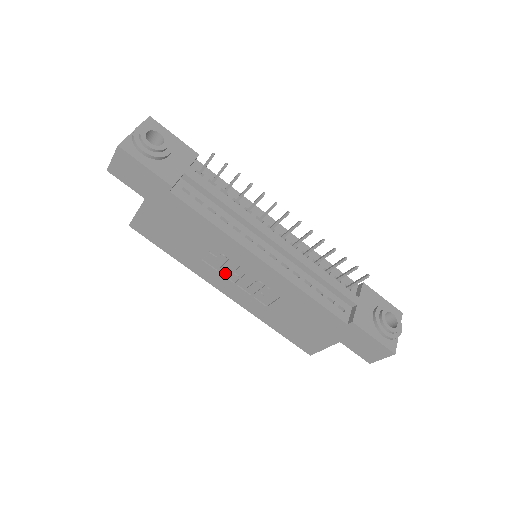
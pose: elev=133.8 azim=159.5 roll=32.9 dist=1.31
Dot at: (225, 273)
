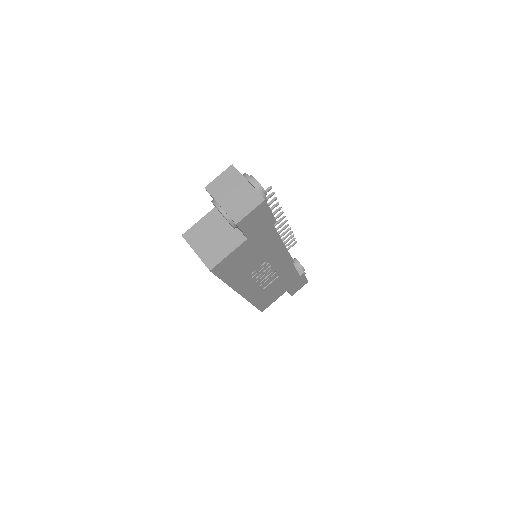
Dot at: (254, 277)
